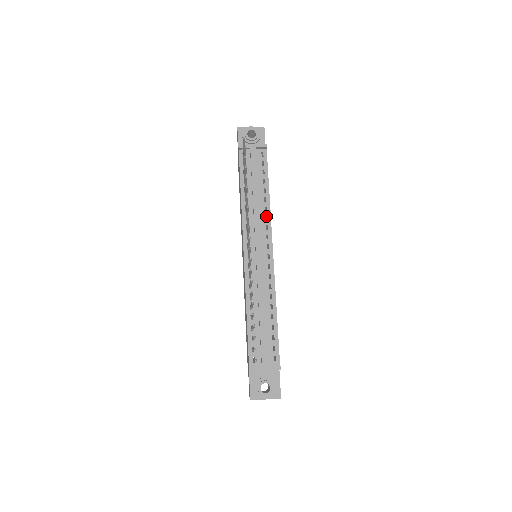
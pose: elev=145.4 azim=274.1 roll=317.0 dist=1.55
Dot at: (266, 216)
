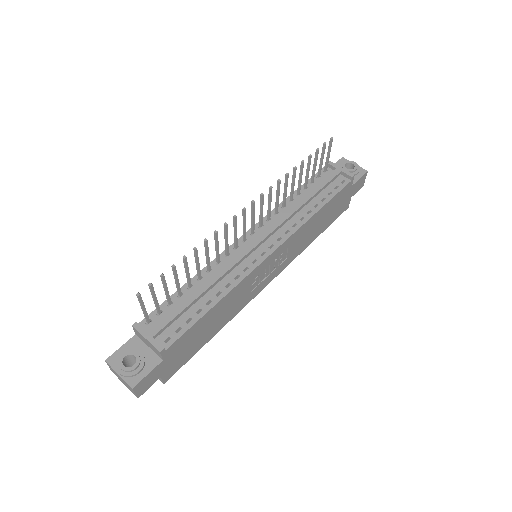
Dot at: (297, 225)
